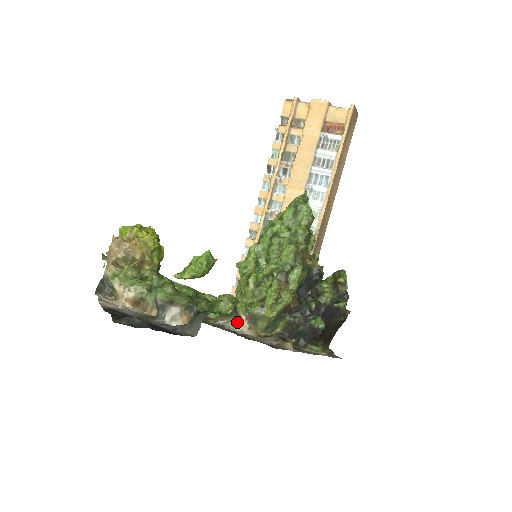
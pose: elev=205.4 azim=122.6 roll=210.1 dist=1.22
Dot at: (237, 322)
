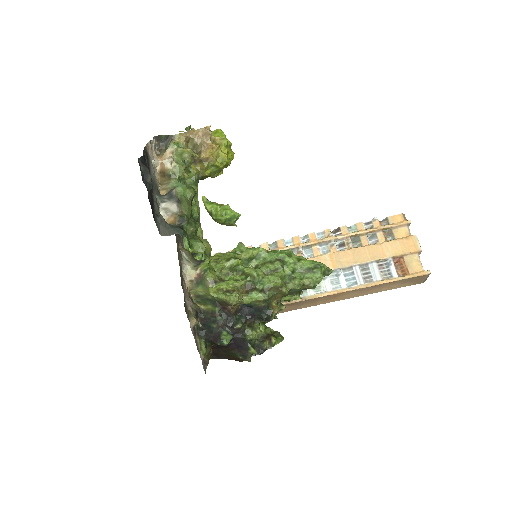
Dot at: (191, 268)
